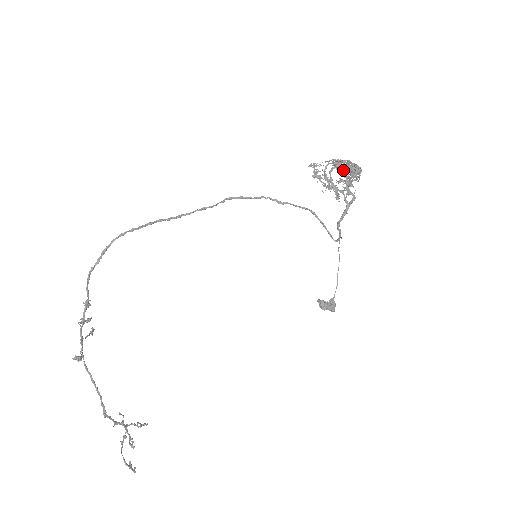
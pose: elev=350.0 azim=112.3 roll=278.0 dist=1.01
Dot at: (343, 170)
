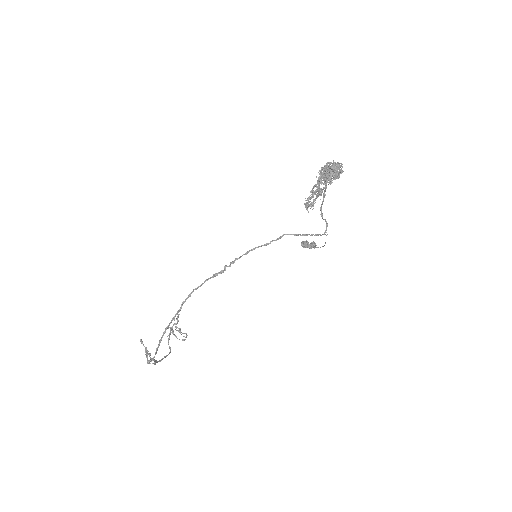
Dot at: (330, 184)
